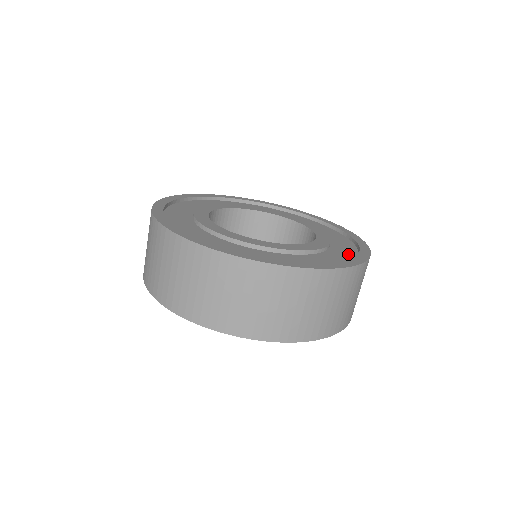
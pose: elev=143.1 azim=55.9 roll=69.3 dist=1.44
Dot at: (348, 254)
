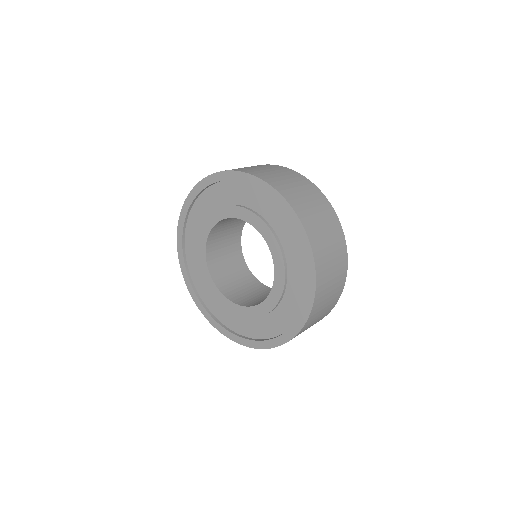
Dot at: occluded
